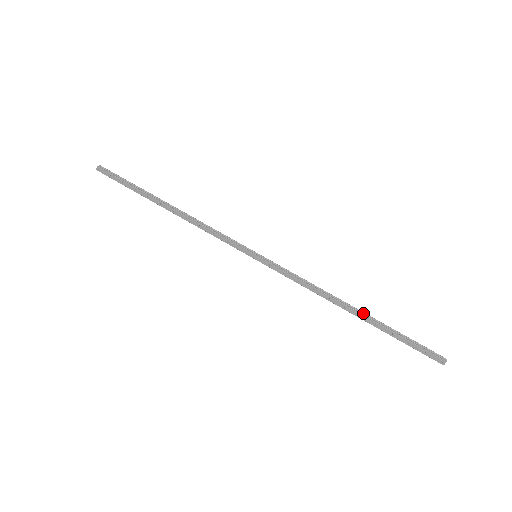
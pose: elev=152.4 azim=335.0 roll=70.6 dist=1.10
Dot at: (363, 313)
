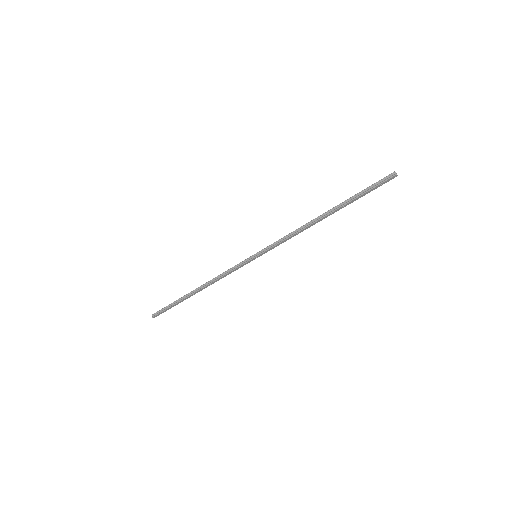
Dot at: (331, 210)
